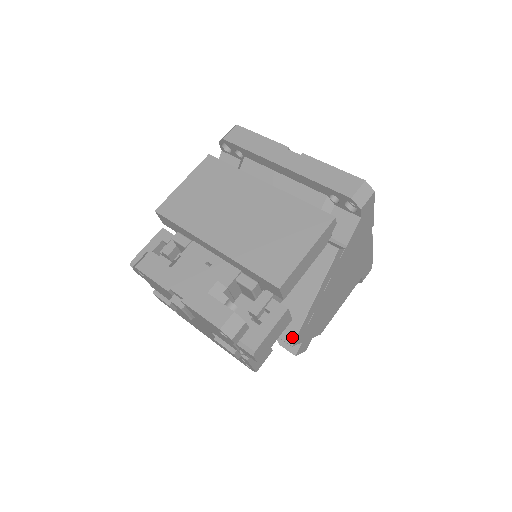
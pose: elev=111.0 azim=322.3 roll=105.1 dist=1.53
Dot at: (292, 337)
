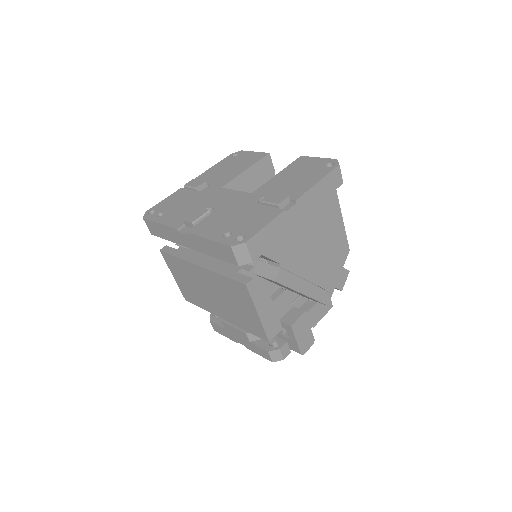
Dot at: occluded
